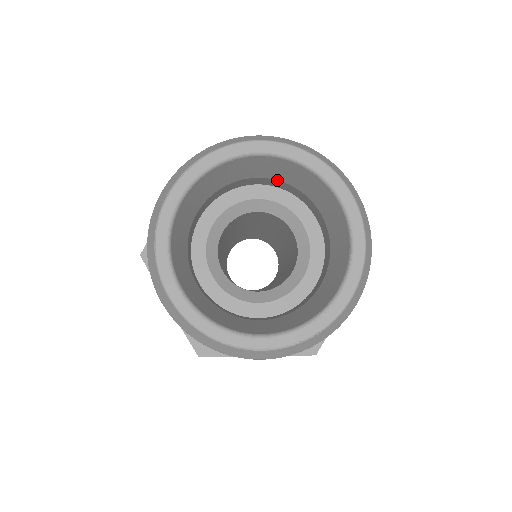
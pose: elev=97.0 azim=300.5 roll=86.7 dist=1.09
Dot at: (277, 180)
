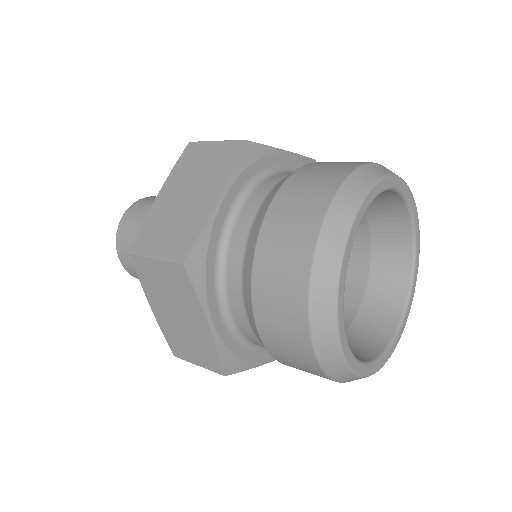
Dot at: occluded
